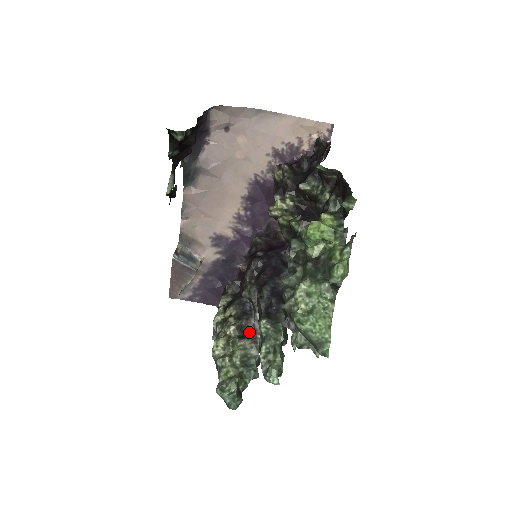
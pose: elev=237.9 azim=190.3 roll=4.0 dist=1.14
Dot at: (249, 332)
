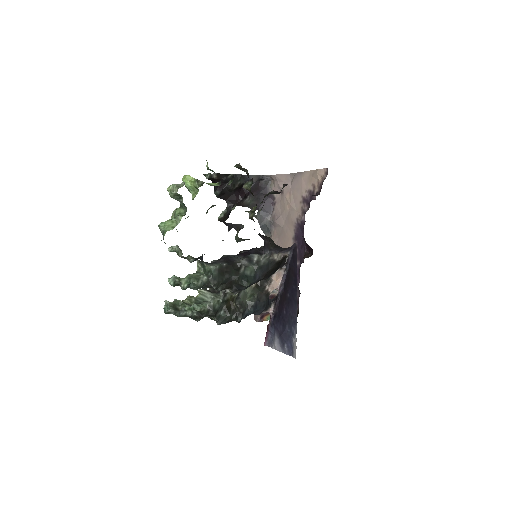
Dot at: (219, 292)
